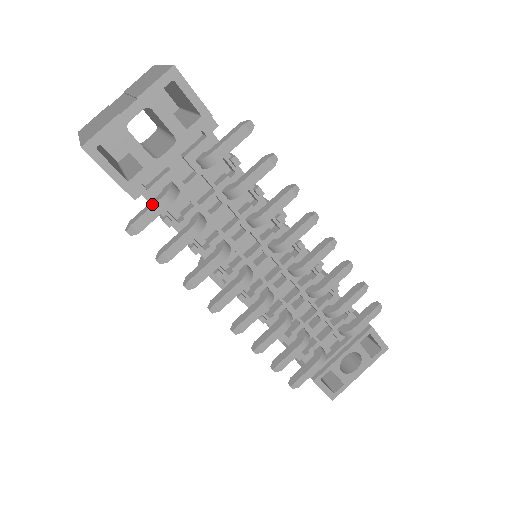
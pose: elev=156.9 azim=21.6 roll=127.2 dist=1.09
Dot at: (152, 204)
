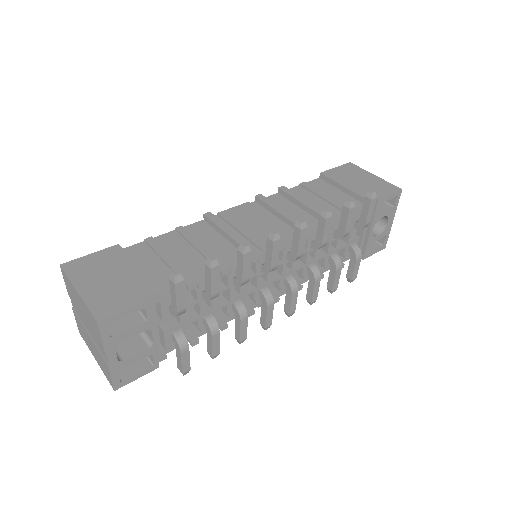
Dot at: (179, 358)
